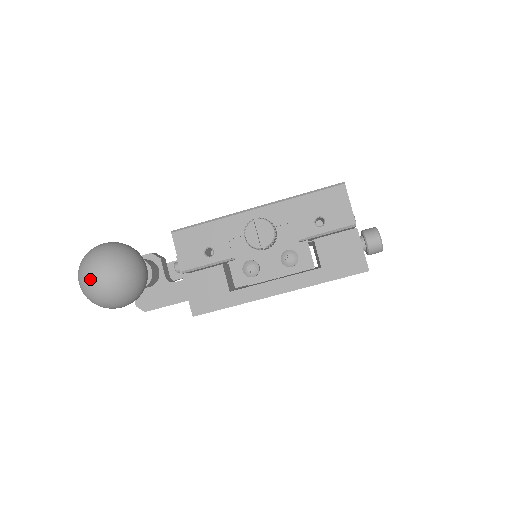
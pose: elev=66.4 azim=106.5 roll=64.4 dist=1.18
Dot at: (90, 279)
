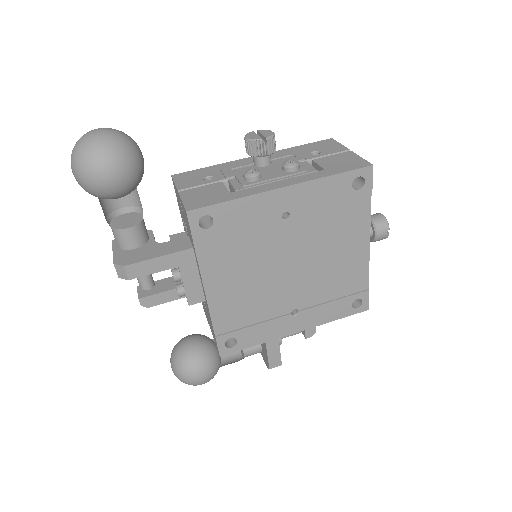
Dot at: (88, 133)
